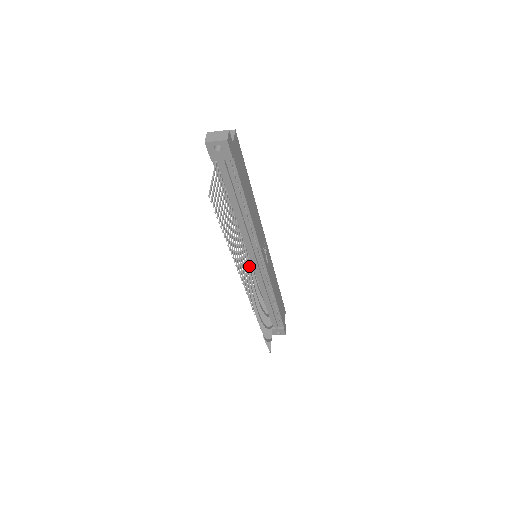
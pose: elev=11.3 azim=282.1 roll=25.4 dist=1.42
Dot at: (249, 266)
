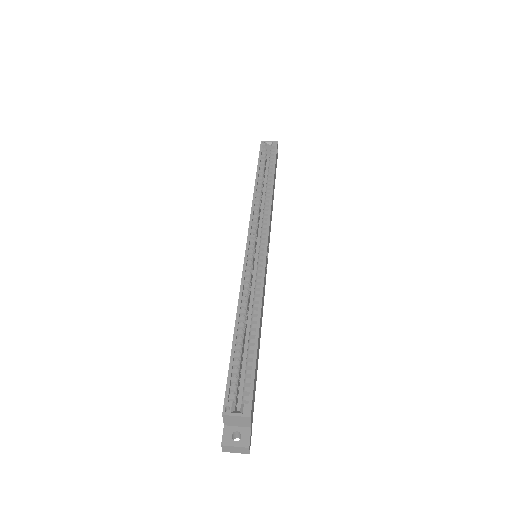
Dot at: occluded
